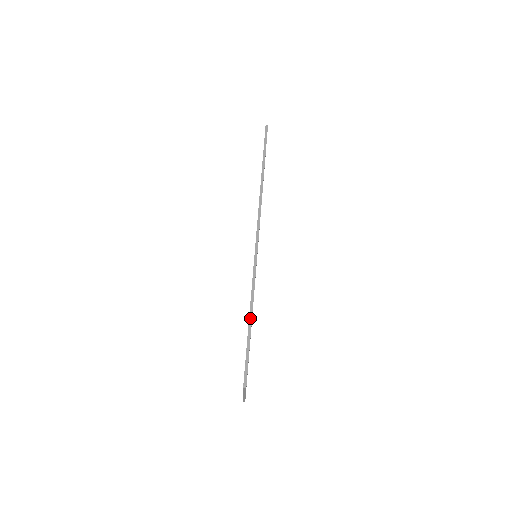
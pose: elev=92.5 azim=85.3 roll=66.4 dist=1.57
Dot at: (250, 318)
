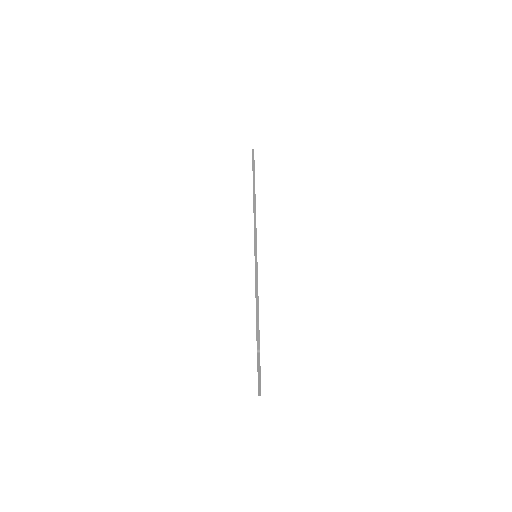
Dot at: (256, 292)
